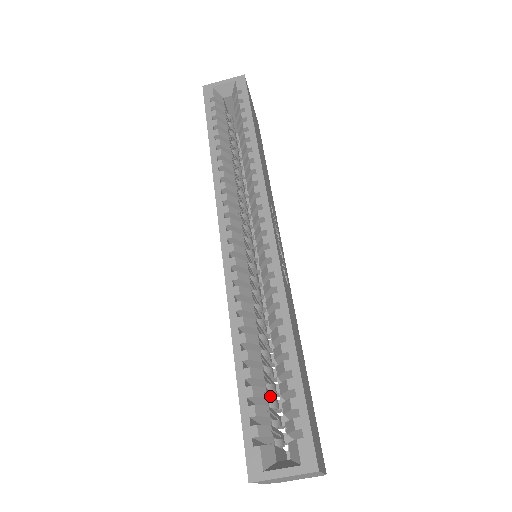
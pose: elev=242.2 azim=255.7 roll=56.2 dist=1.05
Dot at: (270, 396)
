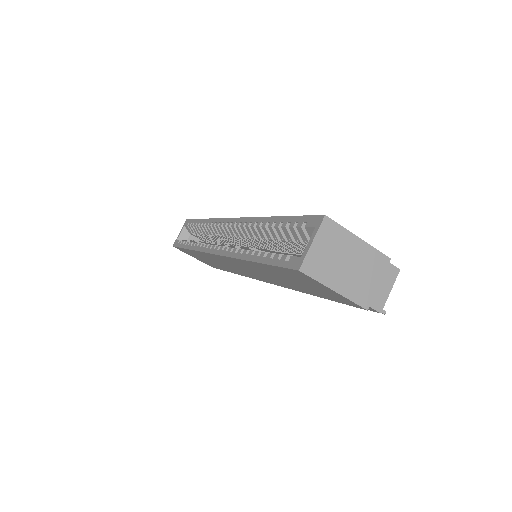
Dot at: occluded
